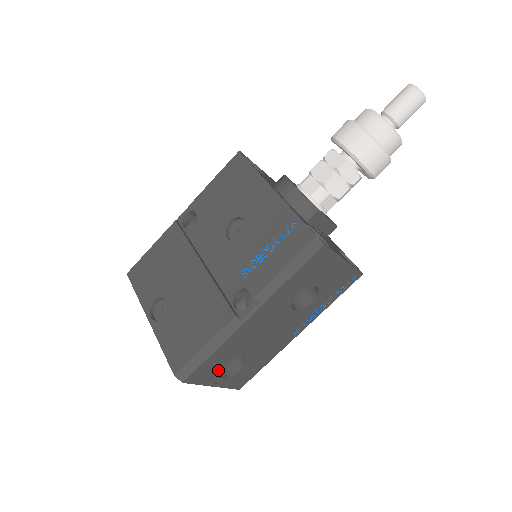
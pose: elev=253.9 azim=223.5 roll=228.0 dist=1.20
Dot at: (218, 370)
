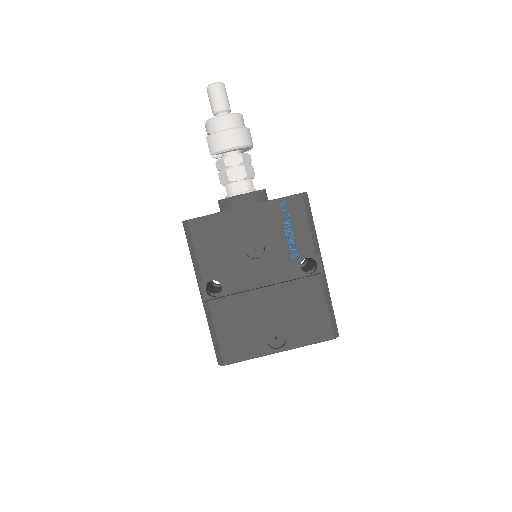
Dot at: occluded
